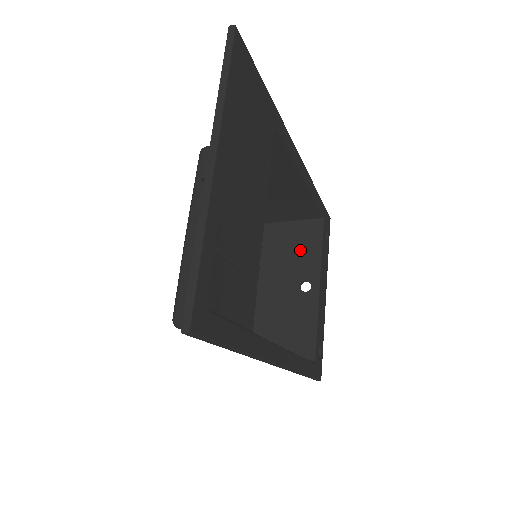
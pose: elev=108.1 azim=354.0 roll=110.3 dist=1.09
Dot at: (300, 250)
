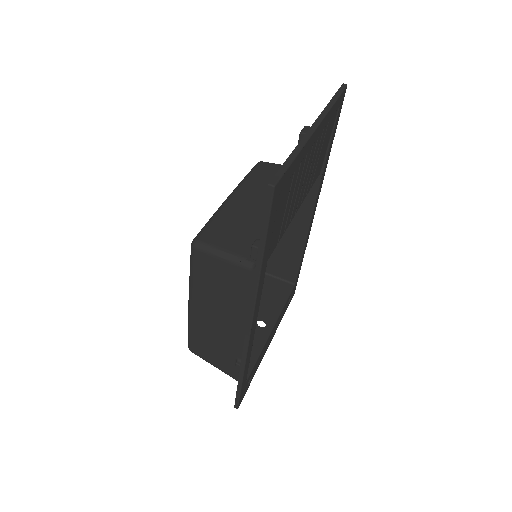
Dot at: (268, 296)
